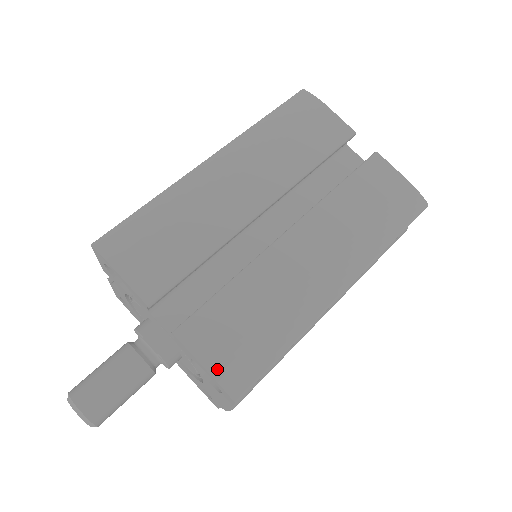
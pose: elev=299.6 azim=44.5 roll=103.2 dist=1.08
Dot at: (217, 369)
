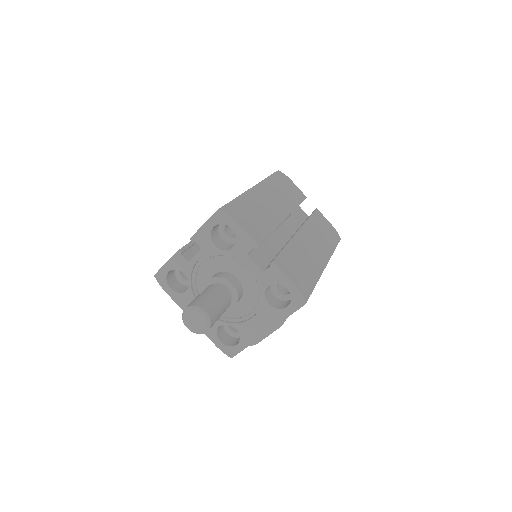
Dot at: (296, 284)
